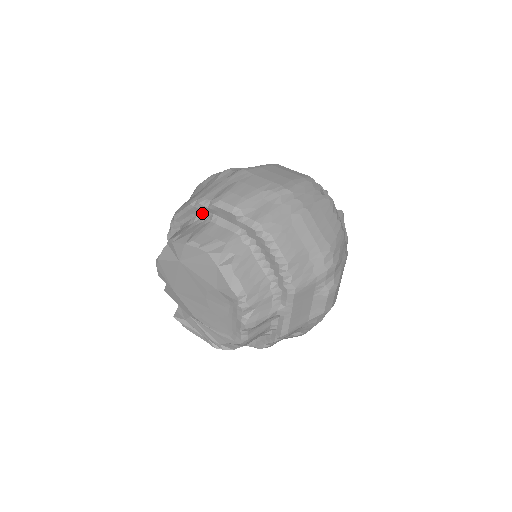
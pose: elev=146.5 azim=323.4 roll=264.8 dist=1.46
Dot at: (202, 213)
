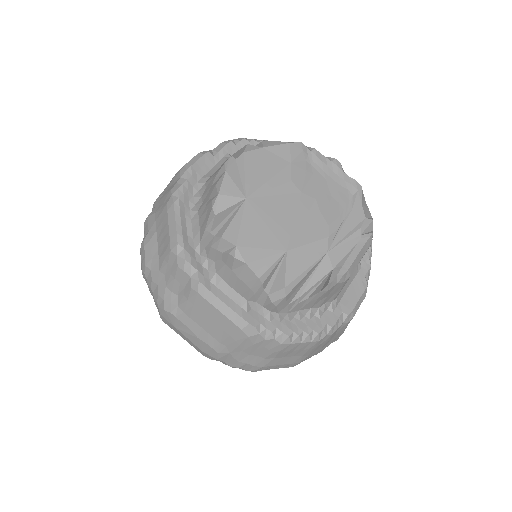
Dot at: (190, 198)
